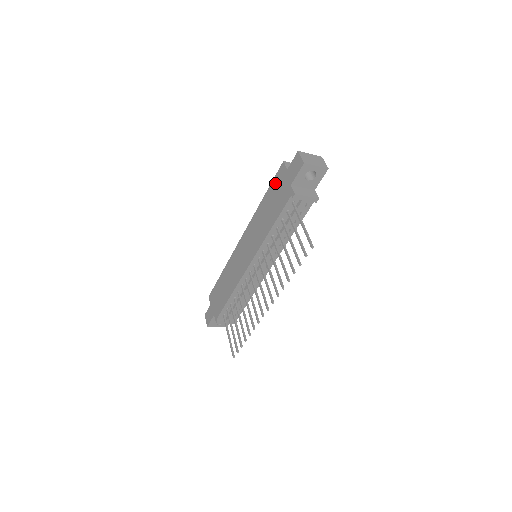
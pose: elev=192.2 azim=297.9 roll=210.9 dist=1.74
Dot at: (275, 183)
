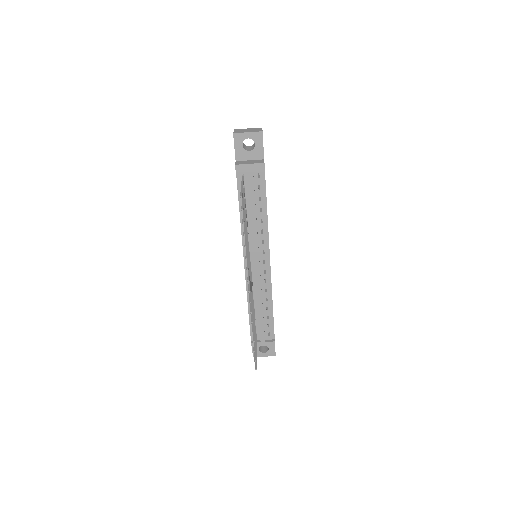
Dot at: occluded
